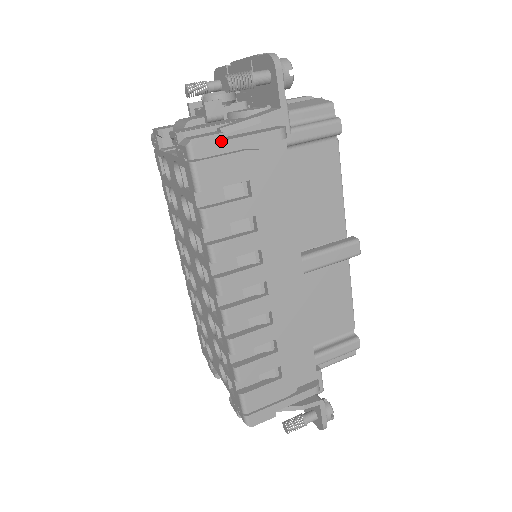
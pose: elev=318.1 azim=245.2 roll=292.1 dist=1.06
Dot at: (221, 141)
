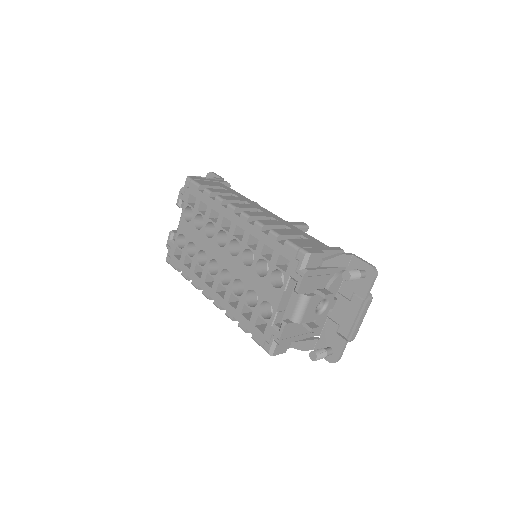
Dot at: (201, 178)
